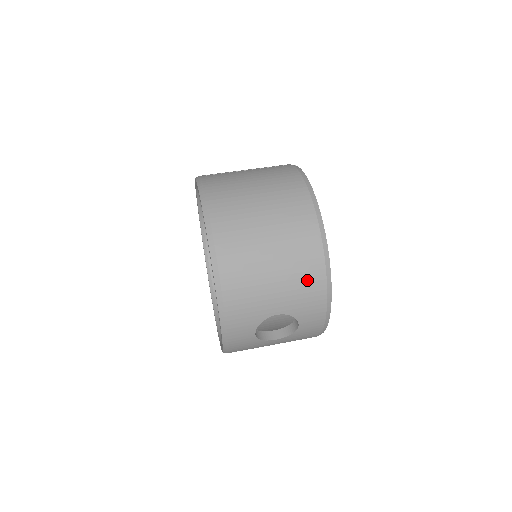
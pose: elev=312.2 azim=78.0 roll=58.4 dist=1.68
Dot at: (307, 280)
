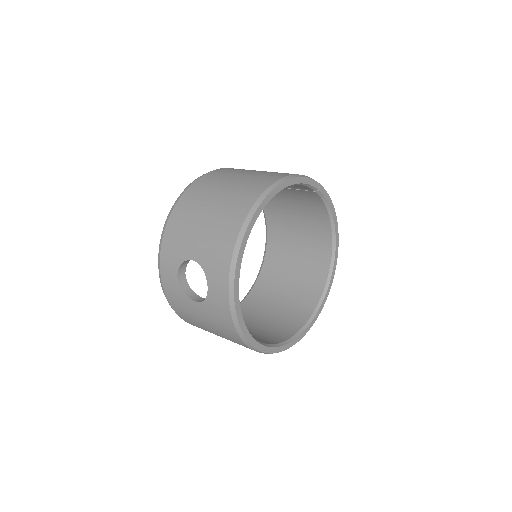
Dot at: (223, 234)
